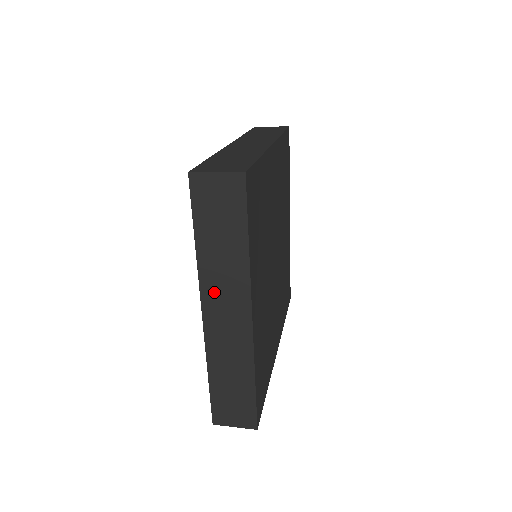
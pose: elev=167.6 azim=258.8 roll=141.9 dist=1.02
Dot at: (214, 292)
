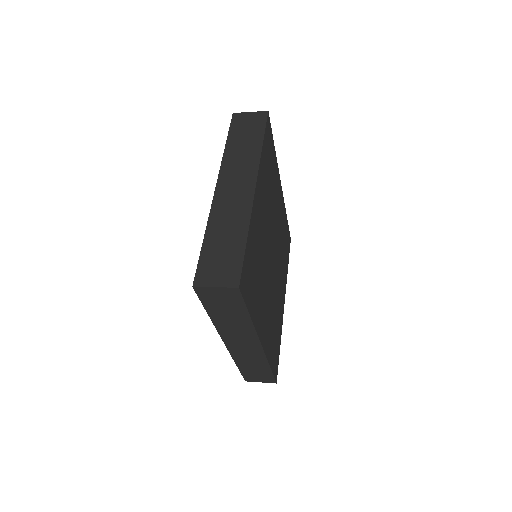
Dot at: (230, 172)
